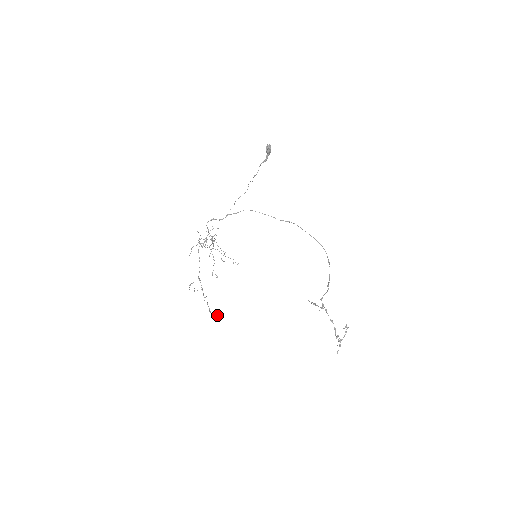
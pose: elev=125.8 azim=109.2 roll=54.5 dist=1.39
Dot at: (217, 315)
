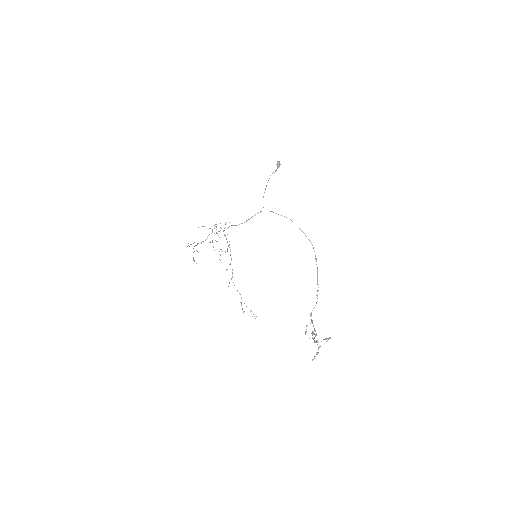
Dot at: occluded
